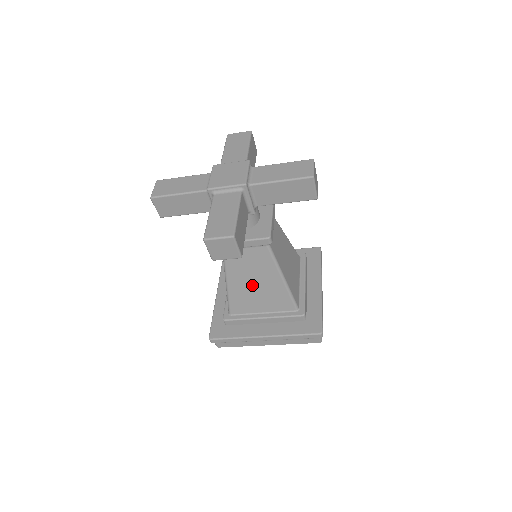
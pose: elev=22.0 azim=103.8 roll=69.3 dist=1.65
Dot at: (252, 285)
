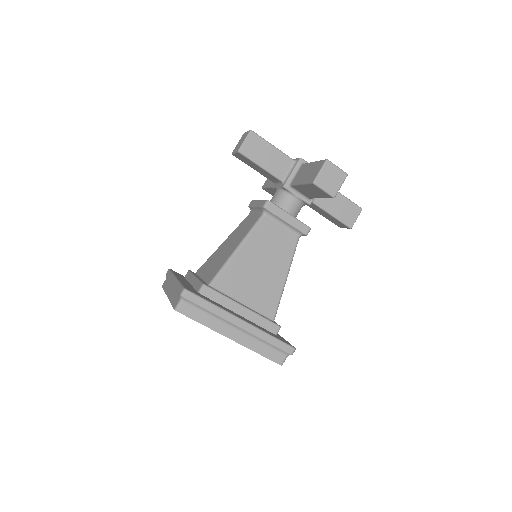
Dot at: (258, 266)
